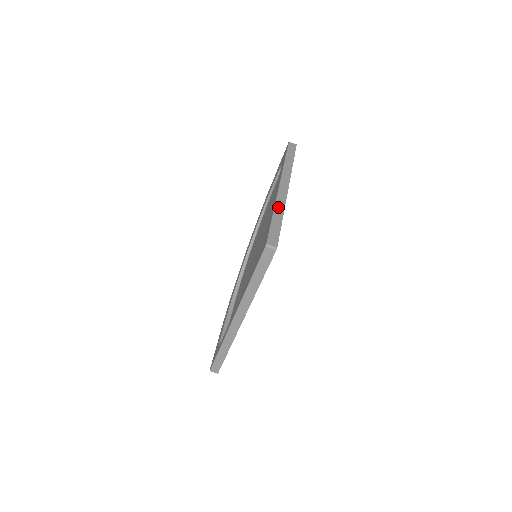
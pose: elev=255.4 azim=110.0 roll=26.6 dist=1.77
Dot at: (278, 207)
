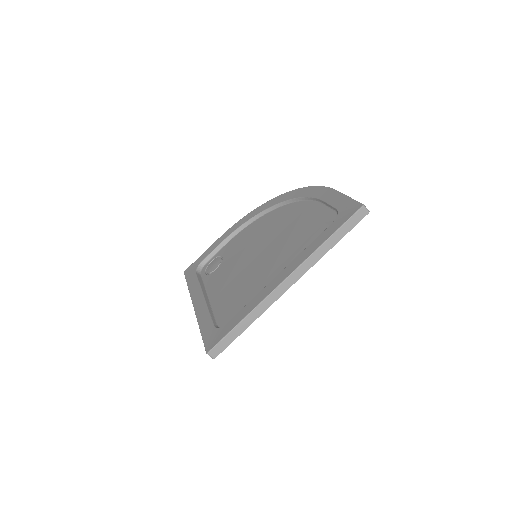
Dot at: (255, 313)
